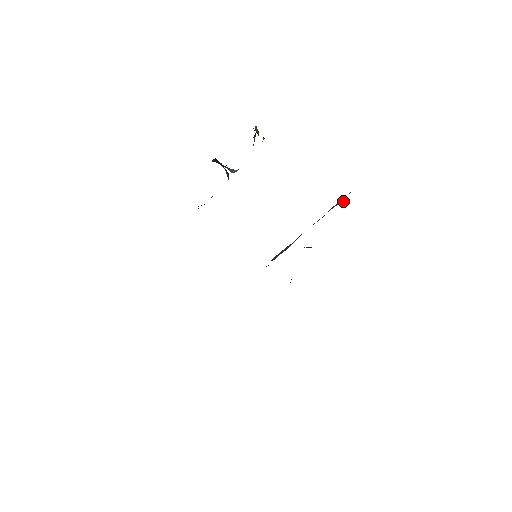
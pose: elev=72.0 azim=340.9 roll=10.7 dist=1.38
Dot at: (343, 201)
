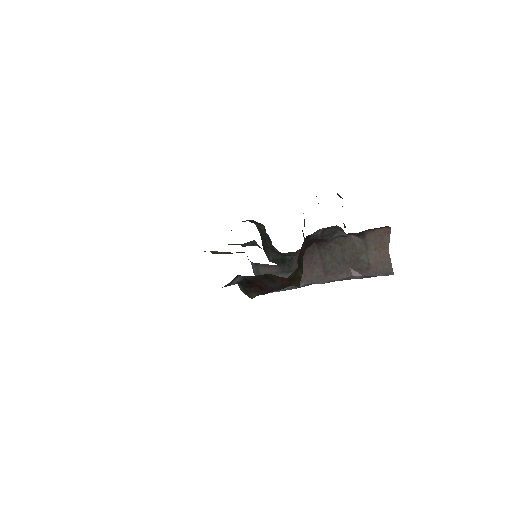
Dot at: (356, 240)
